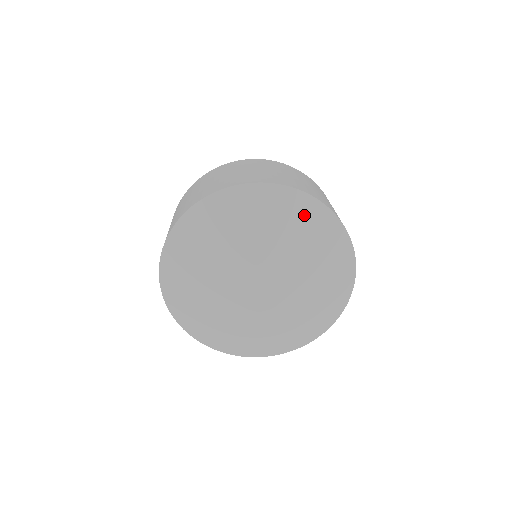
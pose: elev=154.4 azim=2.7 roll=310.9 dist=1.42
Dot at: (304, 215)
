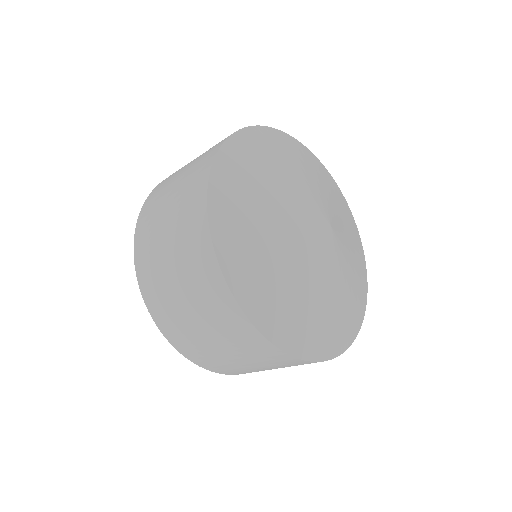
Dot at: (320, 170)
